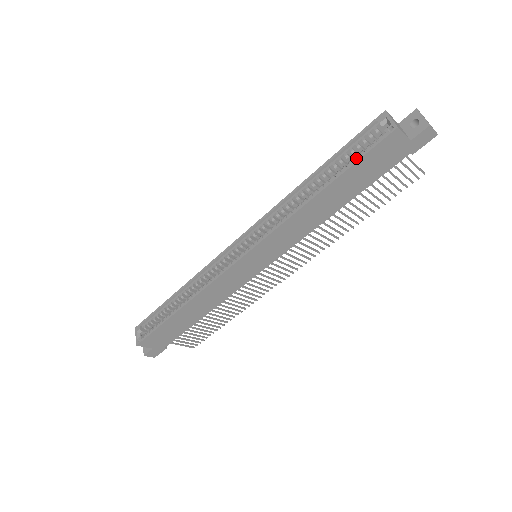
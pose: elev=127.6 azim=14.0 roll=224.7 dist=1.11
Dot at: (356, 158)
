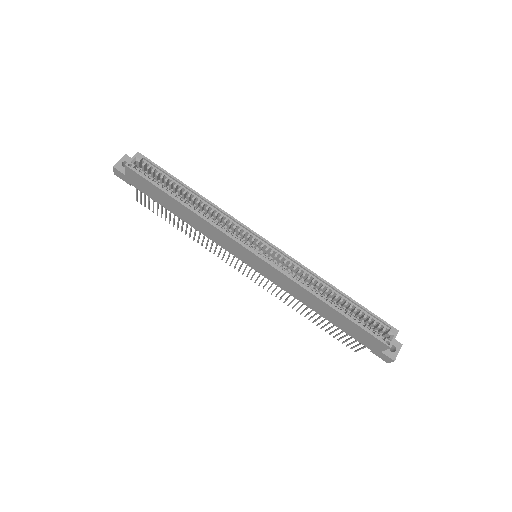
Dot at: (362, 323)
